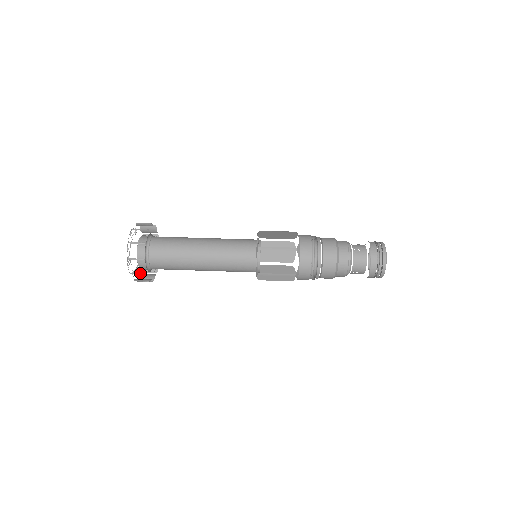
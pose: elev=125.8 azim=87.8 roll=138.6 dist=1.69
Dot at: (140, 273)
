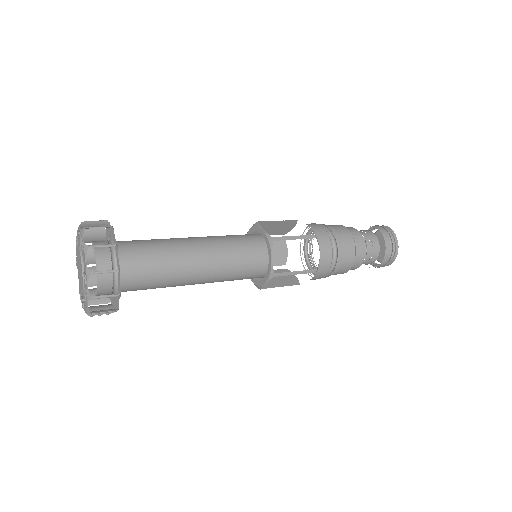
Dot at: (106, 245)
